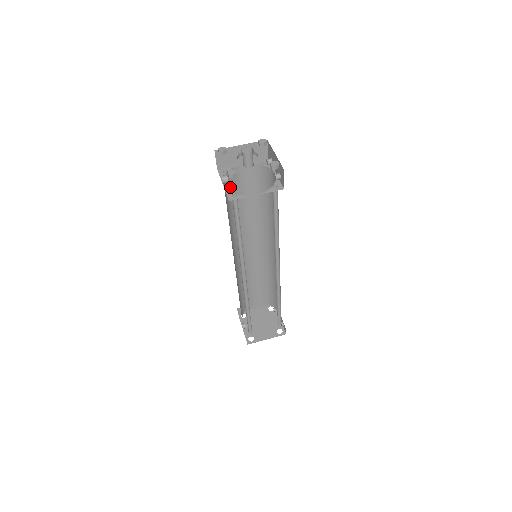
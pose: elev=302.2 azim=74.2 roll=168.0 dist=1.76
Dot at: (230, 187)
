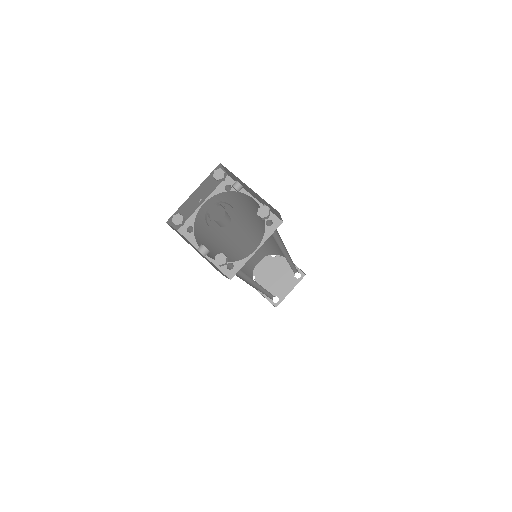
Dot at: (201, 233)
